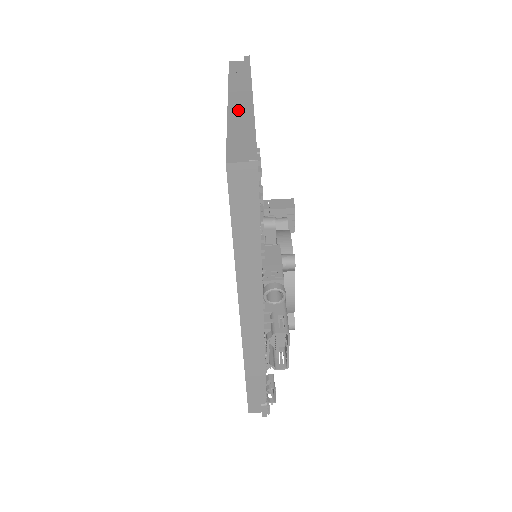
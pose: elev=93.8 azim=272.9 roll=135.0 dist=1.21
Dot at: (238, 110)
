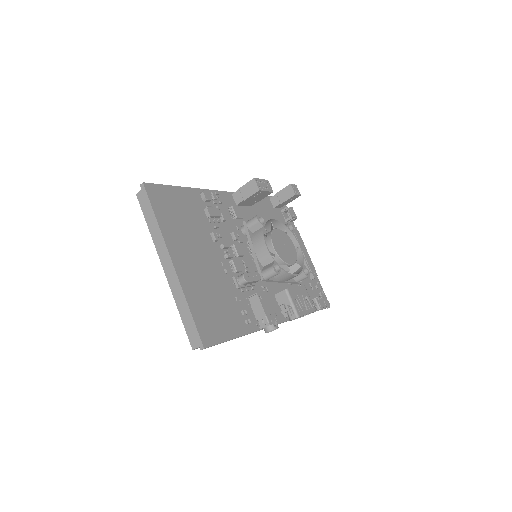
Dot at: (173, 281)
